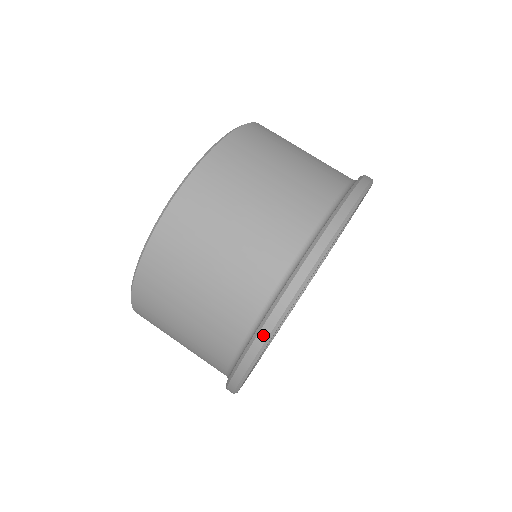
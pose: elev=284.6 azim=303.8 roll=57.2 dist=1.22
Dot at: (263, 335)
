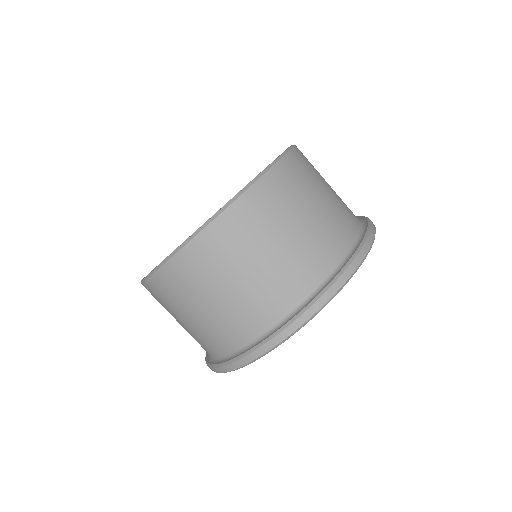
Dot at: (223, 369)
